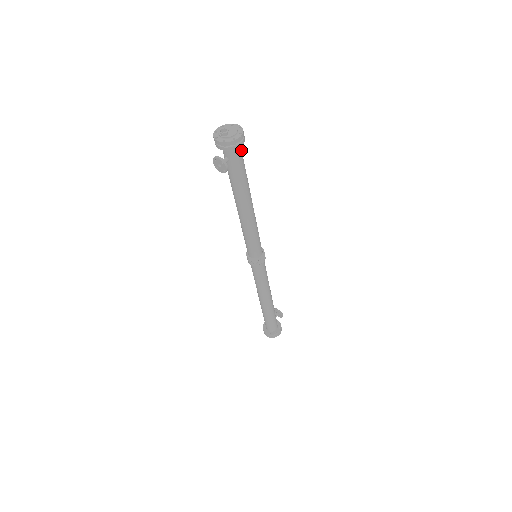
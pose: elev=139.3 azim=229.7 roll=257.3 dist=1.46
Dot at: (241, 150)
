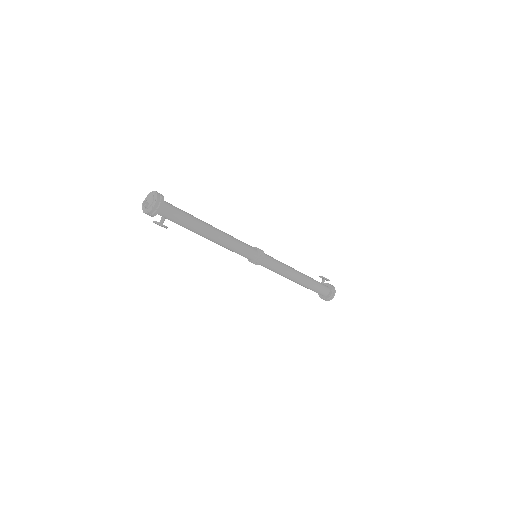
Dot at: (169, 206)
